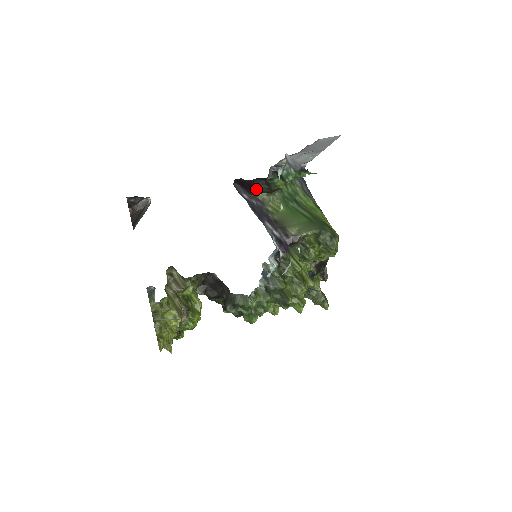
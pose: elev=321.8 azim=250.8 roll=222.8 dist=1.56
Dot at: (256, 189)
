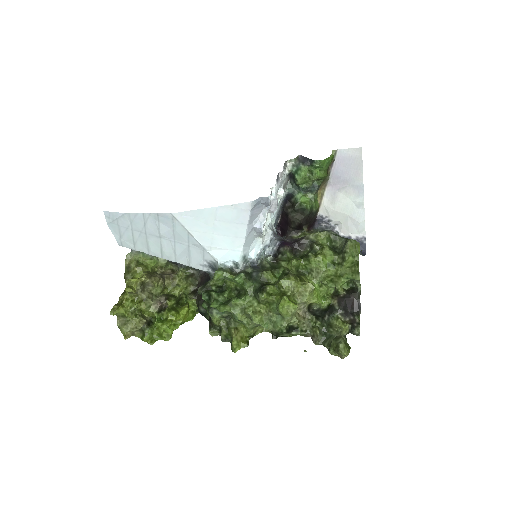
Dot at: (286, 220)
